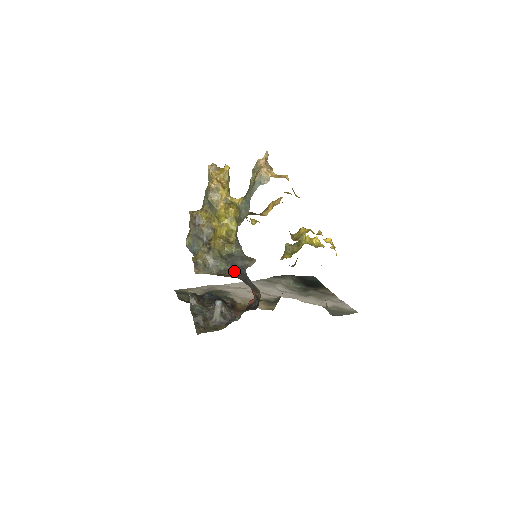
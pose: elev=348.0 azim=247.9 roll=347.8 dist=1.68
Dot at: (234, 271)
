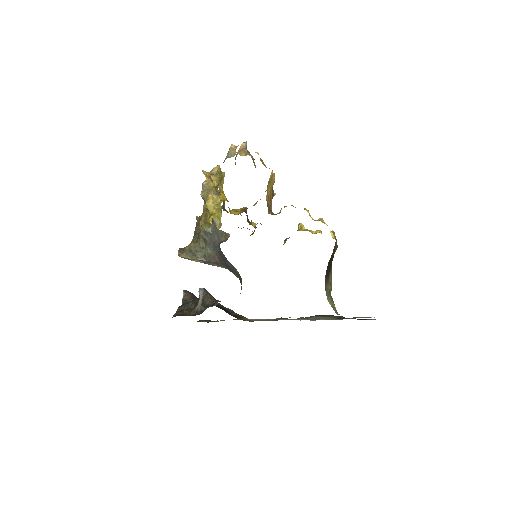
Dot at: (216, 255)
